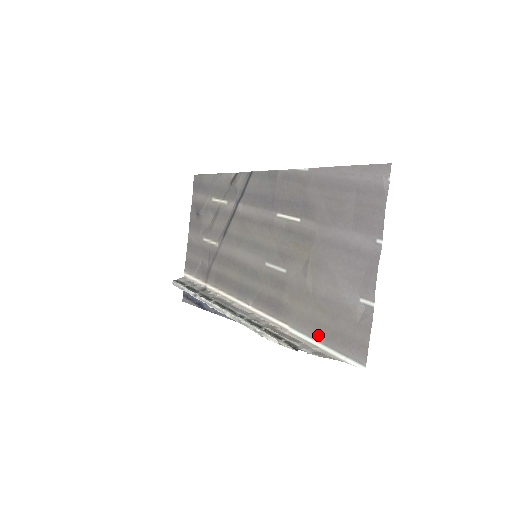
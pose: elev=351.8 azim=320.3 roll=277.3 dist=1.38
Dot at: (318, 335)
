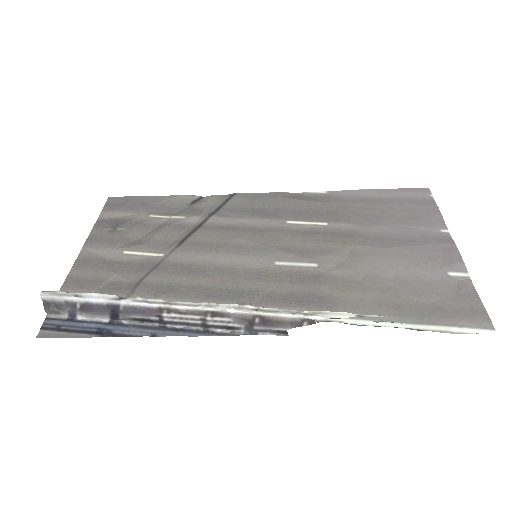
Dot at: (402, 316)
